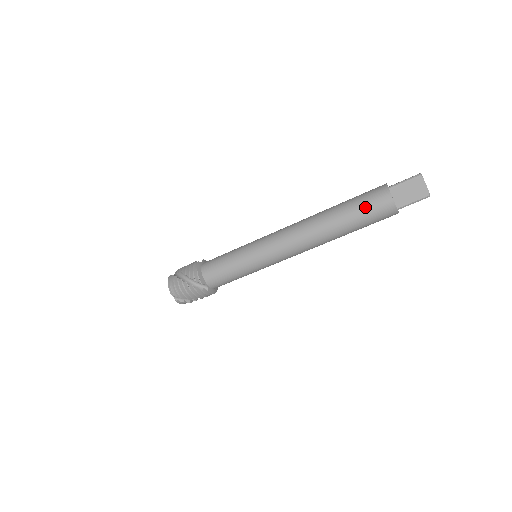
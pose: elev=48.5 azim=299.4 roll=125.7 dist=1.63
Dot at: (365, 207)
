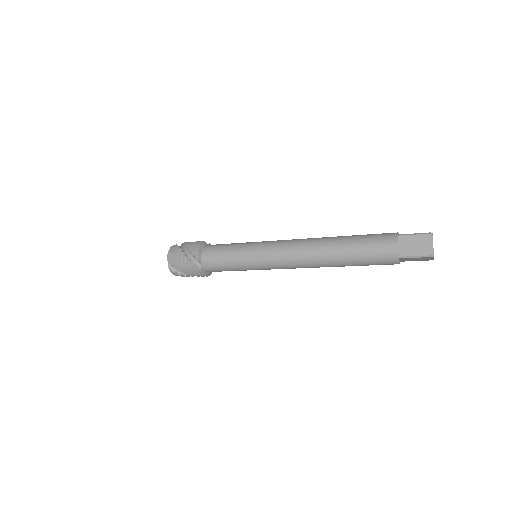
Dot at: (370, 244)
